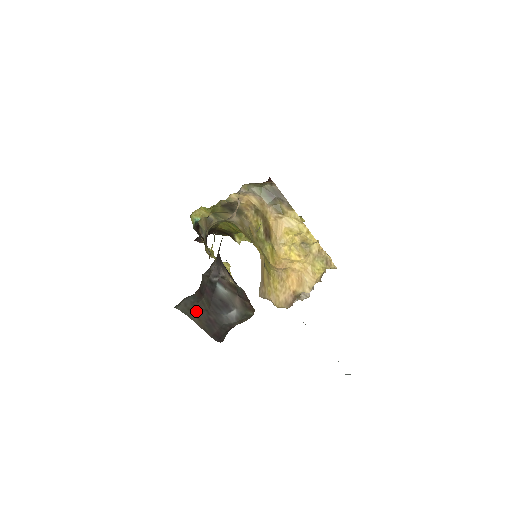
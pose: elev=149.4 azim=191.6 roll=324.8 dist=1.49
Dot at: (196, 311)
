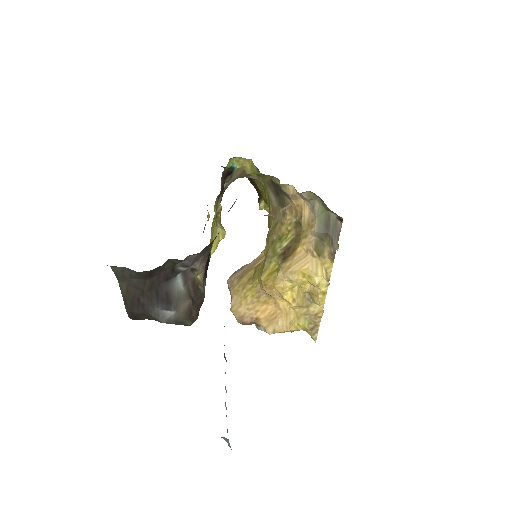
Dot at: (131, 283)
